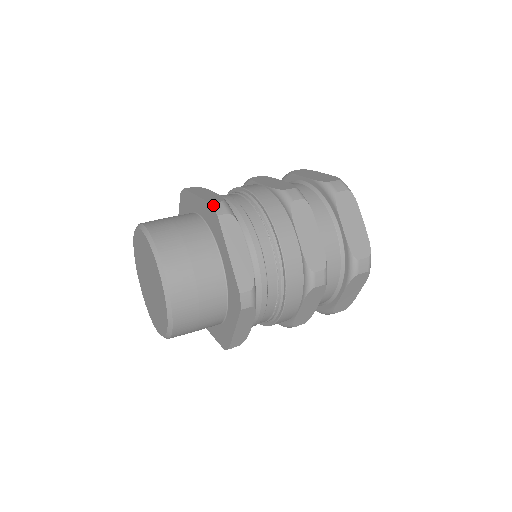
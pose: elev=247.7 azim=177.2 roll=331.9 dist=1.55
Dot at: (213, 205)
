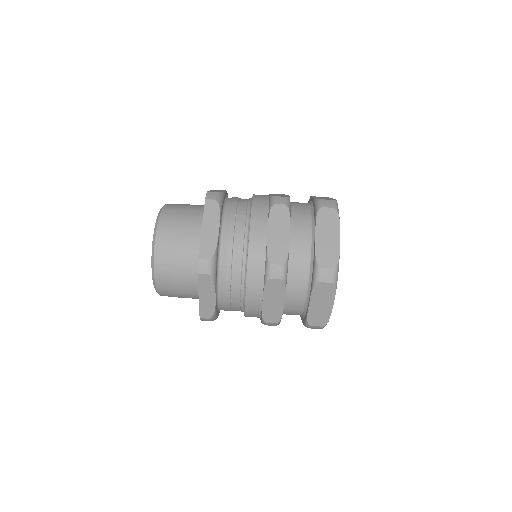
Dot at: (199, 262)
